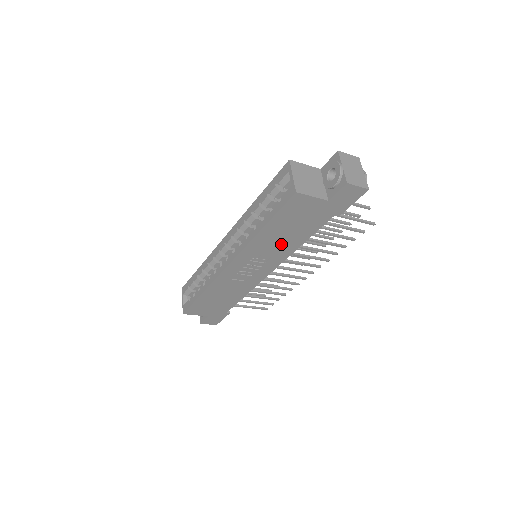
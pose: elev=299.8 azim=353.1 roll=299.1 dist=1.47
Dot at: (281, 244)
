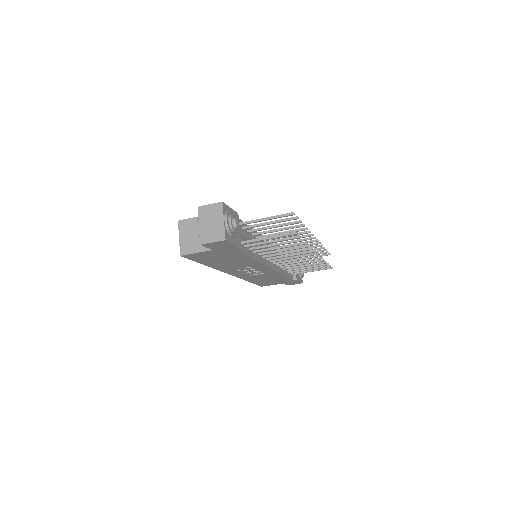
Dot at: (239, 263)
